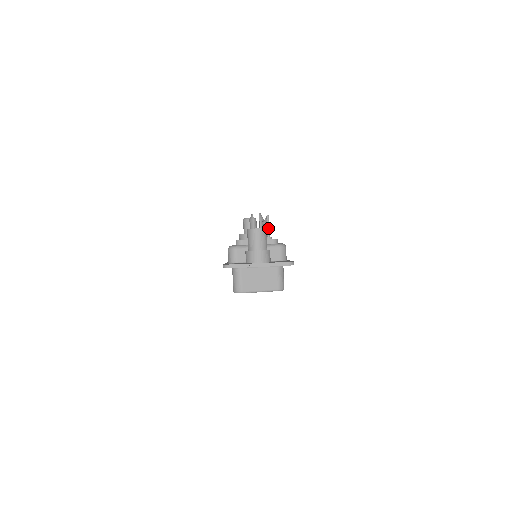
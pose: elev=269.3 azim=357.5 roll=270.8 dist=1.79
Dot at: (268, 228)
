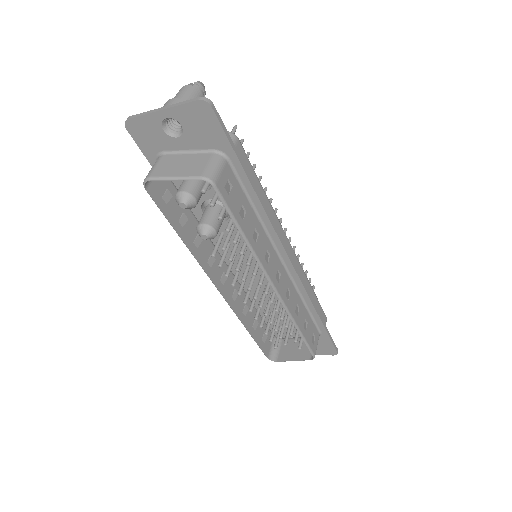
Dot at: occluded
